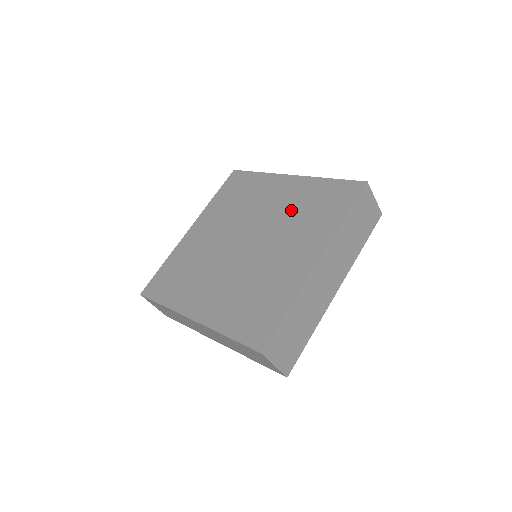
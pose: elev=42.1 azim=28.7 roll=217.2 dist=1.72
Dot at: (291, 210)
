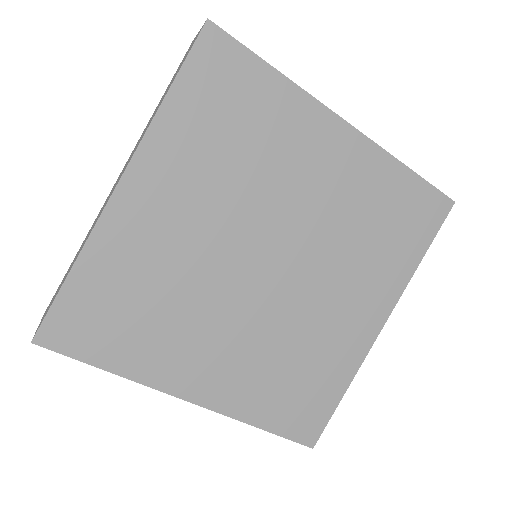
Dot at: (348, 217)
